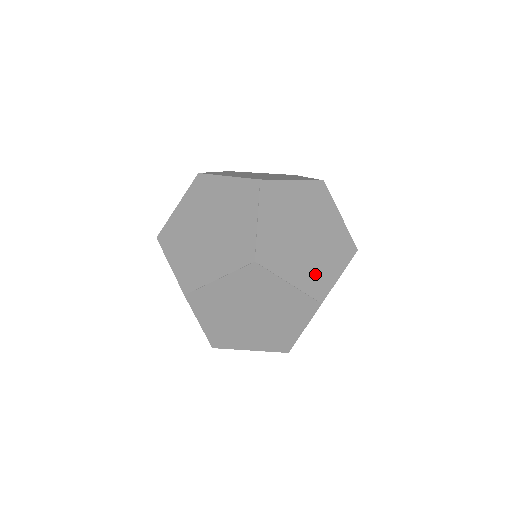
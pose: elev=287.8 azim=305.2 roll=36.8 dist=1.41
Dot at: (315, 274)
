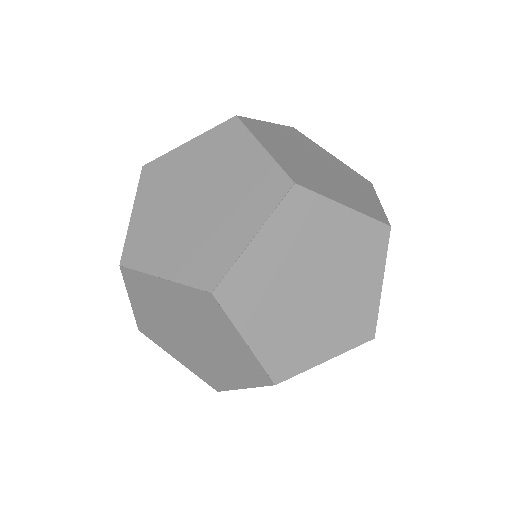
Dot at: (350, 318)
